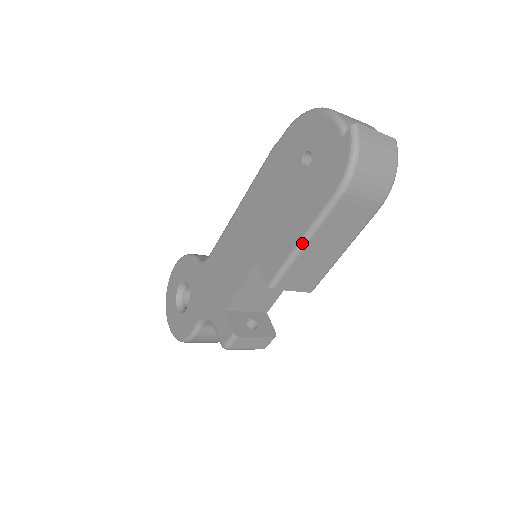
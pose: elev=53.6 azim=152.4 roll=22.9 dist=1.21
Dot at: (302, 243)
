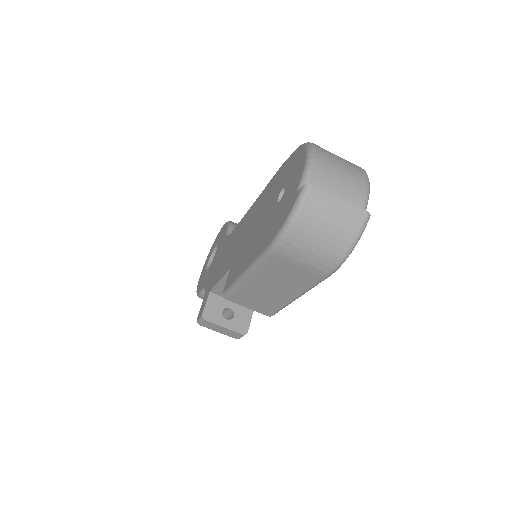
Dot at: (244, 275)
